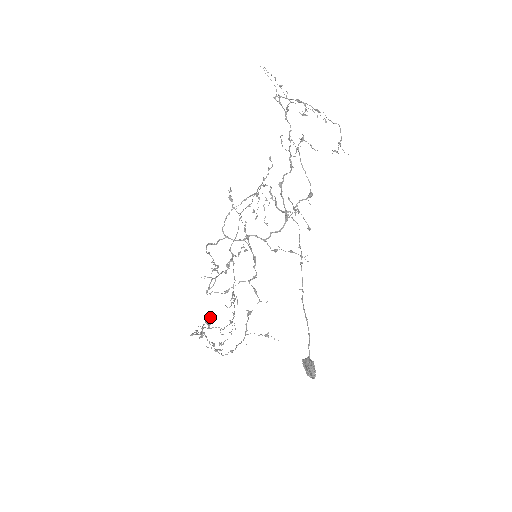
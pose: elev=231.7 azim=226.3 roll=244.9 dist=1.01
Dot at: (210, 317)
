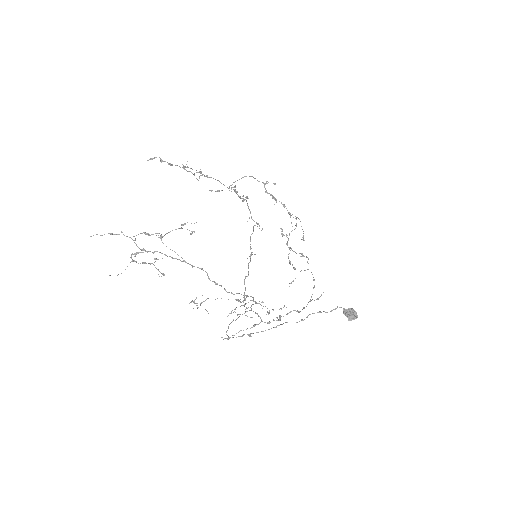
Dot at: (280, 228)
